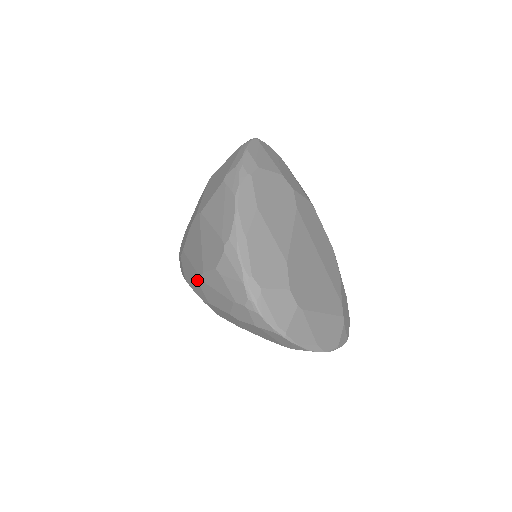
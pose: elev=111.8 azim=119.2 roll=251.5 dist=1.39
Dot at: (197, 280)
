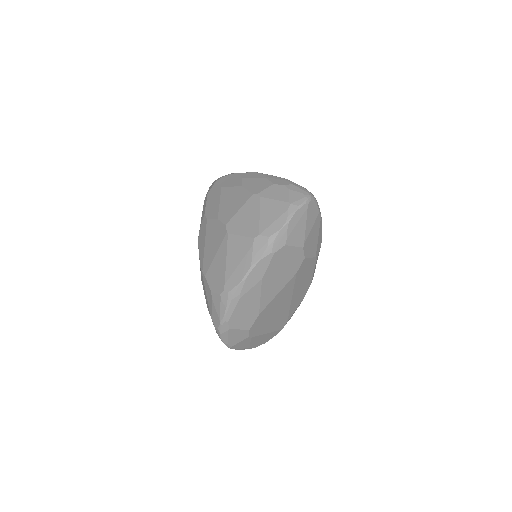
Dot at: (201, 267)
